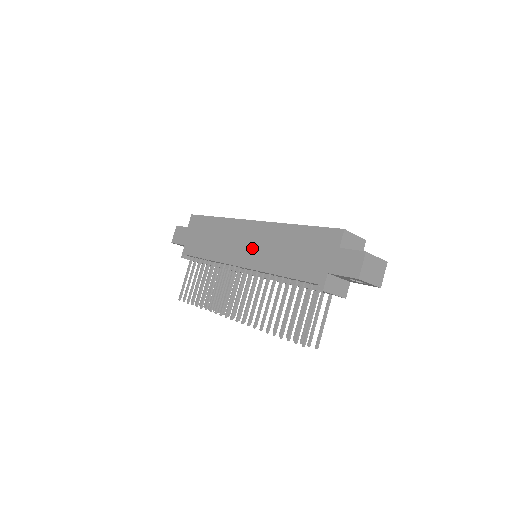
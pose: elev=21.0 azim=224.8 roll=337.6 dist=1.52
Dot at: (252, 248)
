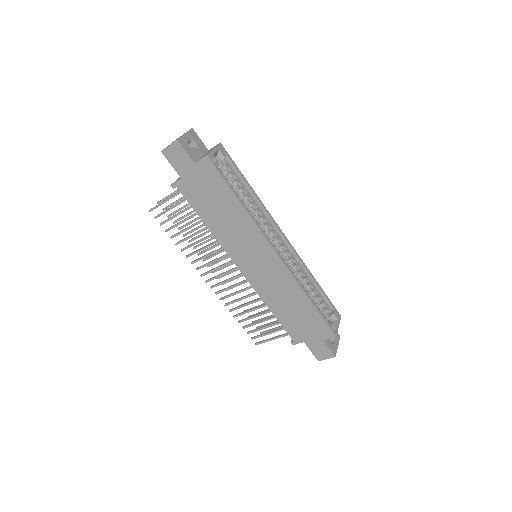
Dot at: (260, 271)
